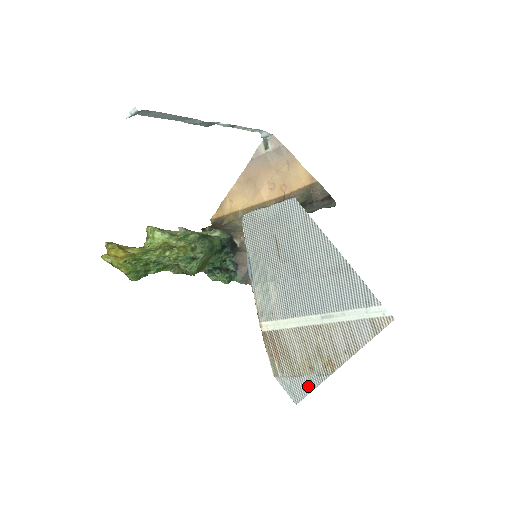
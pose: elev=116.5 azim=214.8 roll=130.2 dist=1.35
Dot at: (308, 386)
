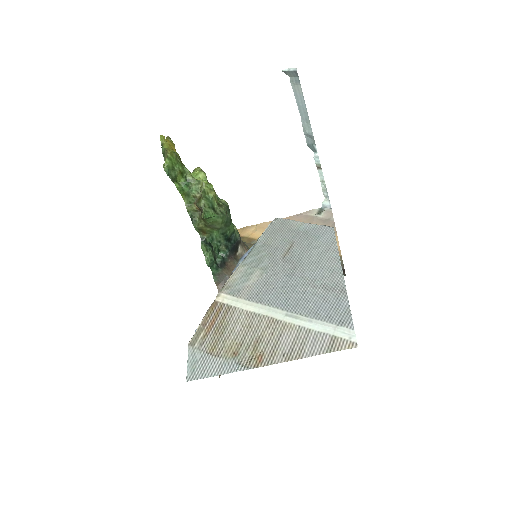
Dot at: (216, 369)
